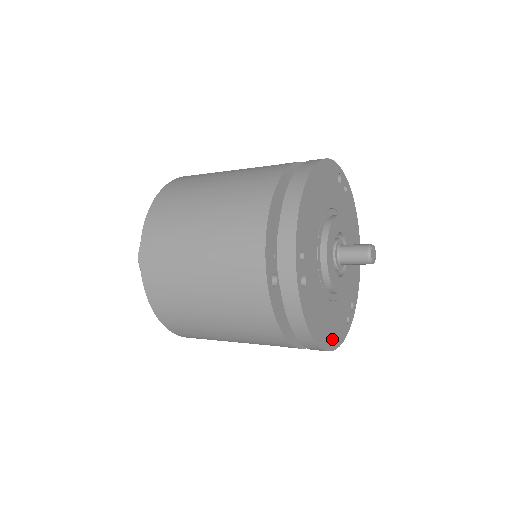
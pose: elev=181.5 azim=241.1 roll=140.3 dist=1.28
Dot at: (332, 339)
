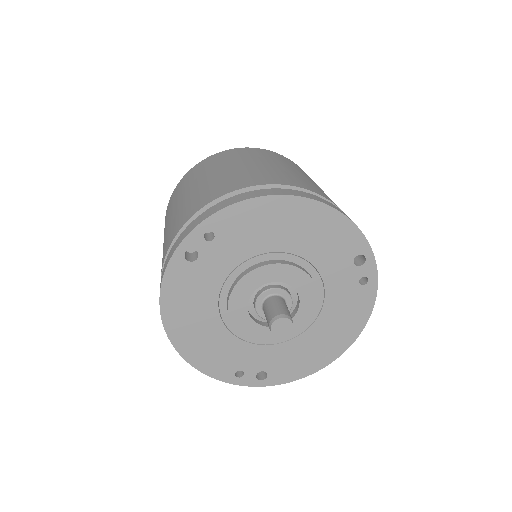
Dot at: (193, 350)
